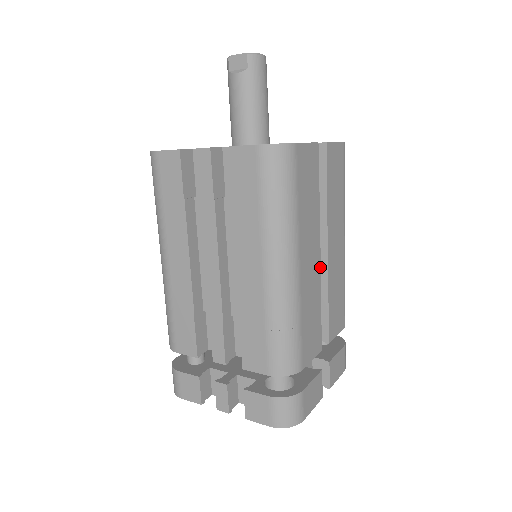
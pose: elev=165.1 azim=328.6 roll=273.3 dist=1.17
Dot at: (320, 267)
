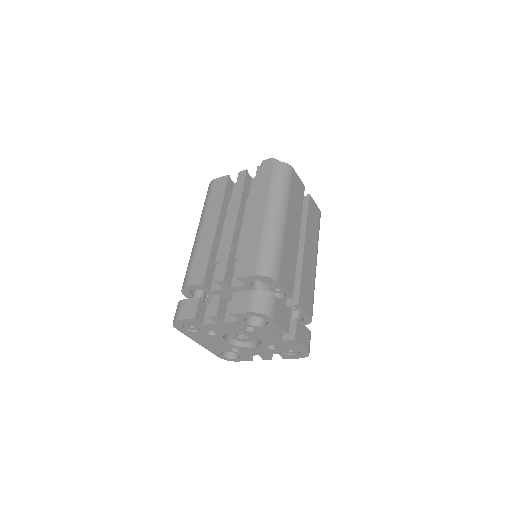
Dot at: (298, 246)
